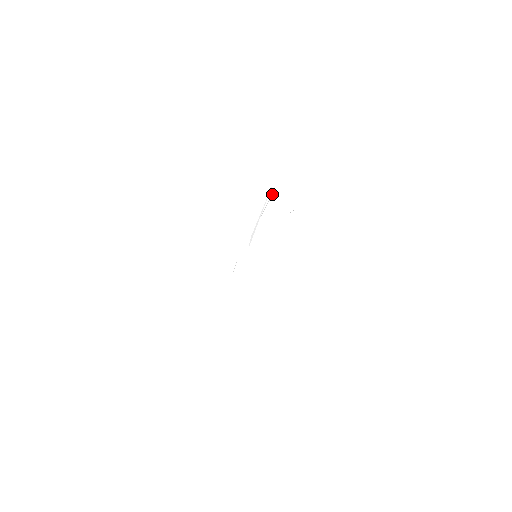
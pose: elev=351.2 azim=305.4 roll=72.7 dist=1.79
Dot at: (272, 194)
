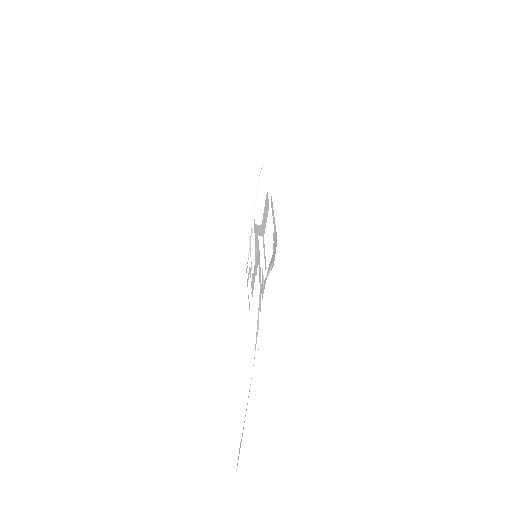
Dot at: (261, 172)
